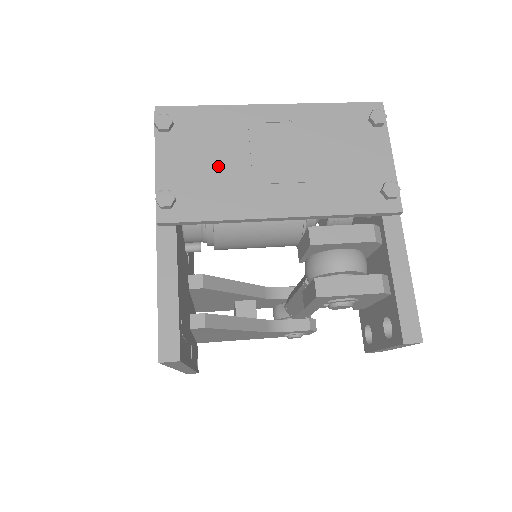
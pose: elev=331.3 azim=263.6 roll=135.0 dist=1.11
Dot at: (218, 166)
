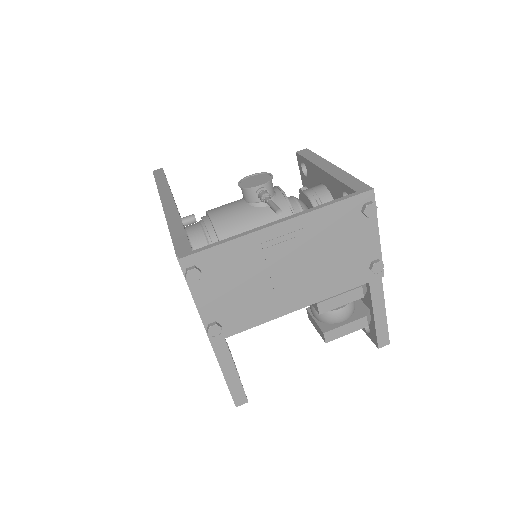
Dot at: (246, 290)
